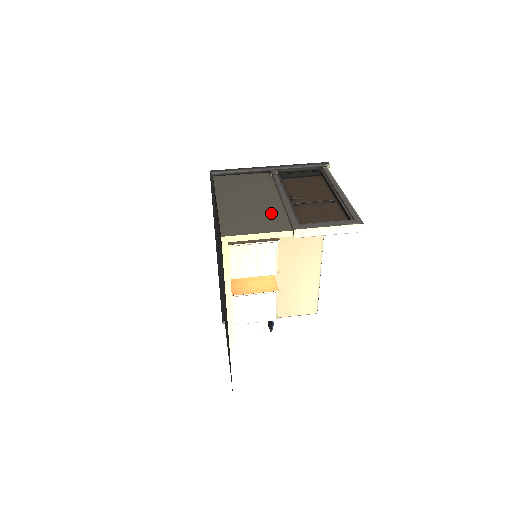
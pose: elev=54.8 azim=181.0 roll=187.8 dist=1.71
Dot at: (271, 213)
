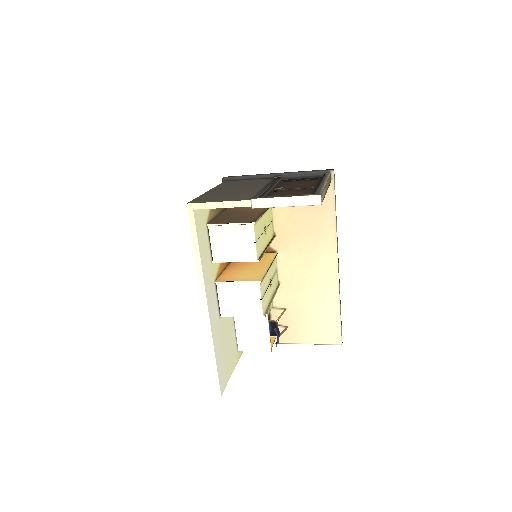
Dot at: (245, 193)
